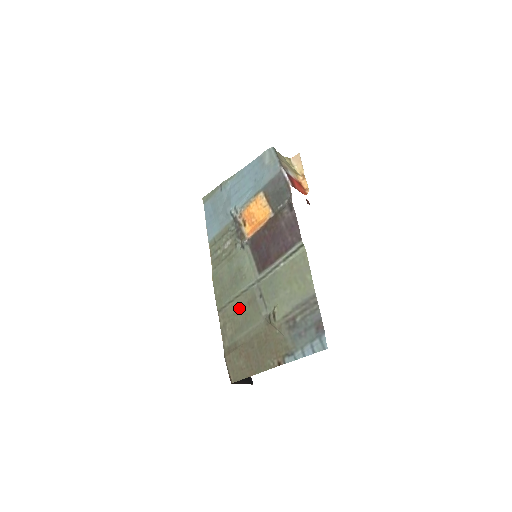
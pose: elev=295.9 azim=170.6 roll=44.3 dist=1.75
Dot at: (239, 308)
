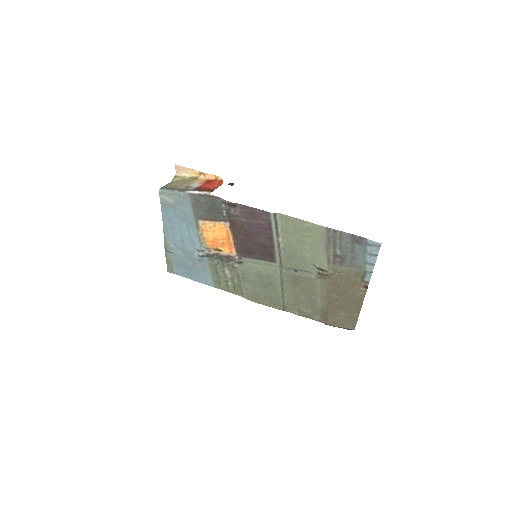
Dot at: (293, 293)
